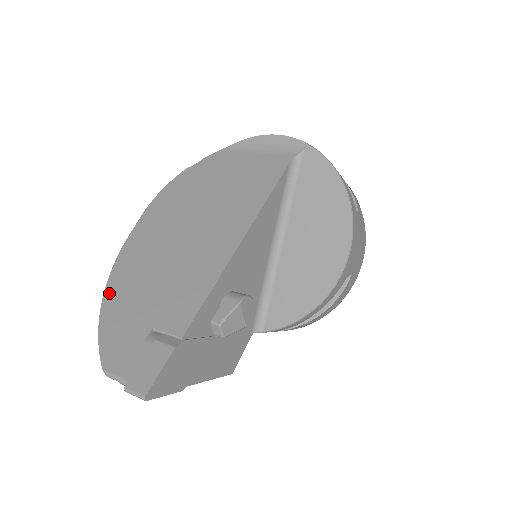
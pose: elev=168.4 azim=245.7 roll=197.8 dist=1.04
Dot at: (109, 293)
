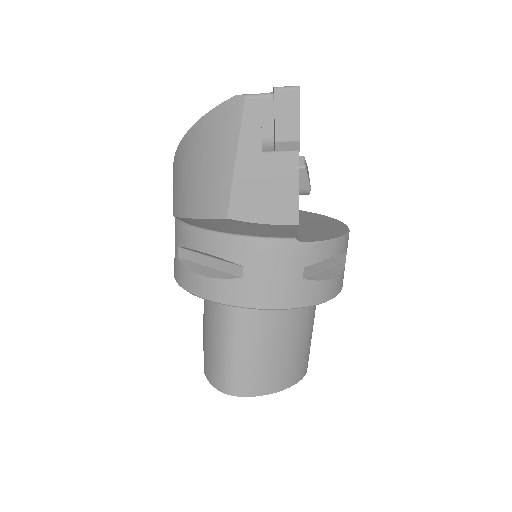
Dot at: occluded
